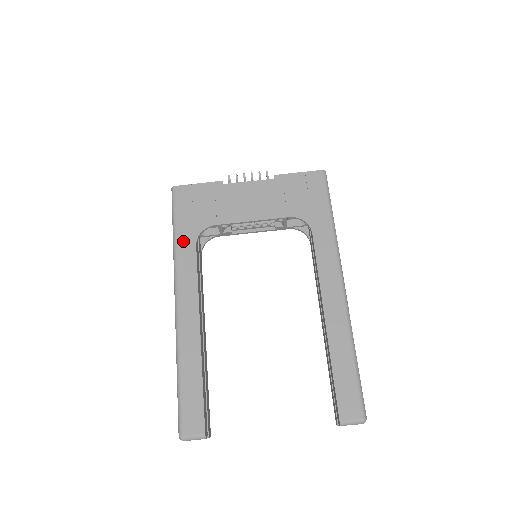
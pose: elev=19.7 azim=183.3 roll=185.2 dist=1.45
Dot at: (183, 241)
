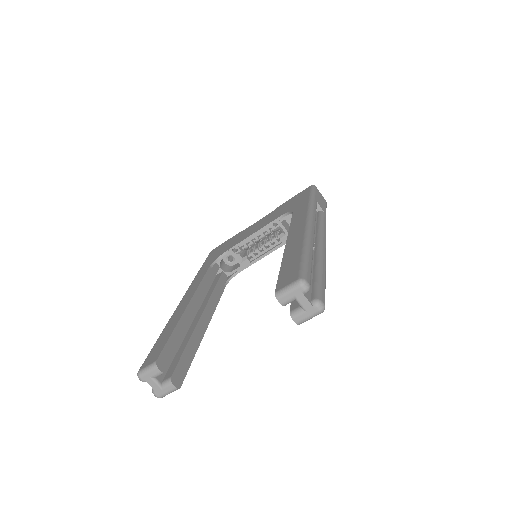
Dot at: (202, 269)
